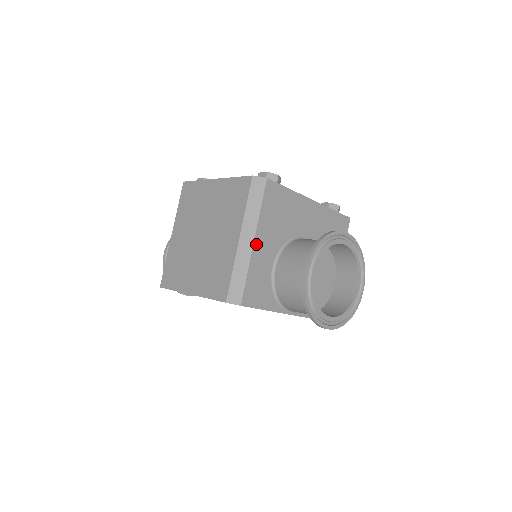
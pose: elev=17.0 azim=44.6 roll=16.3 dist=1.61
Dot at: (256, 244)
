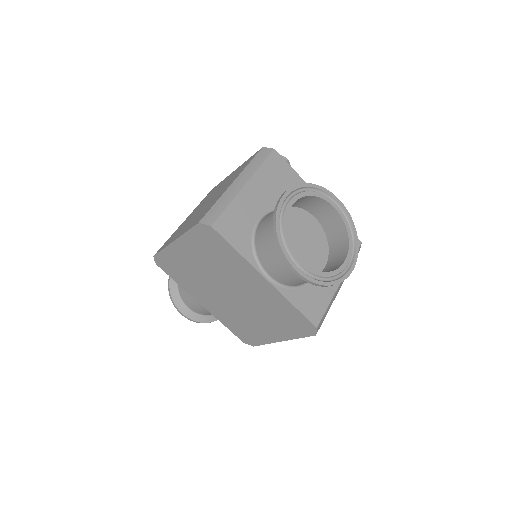
Dot at: (247, 188)
